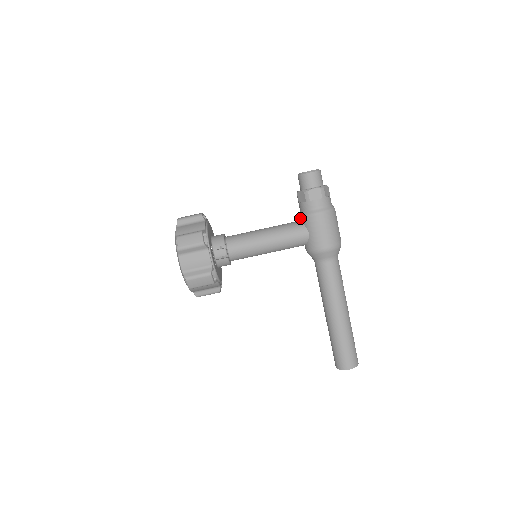
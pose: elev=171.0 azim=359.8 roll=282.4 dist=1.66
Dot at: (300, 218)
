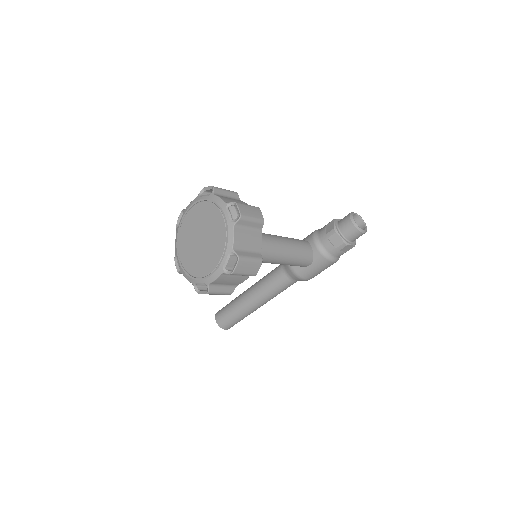
Dot at: (316, 249)
